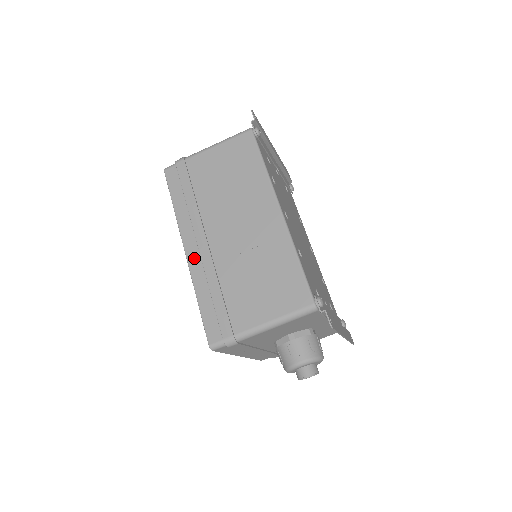
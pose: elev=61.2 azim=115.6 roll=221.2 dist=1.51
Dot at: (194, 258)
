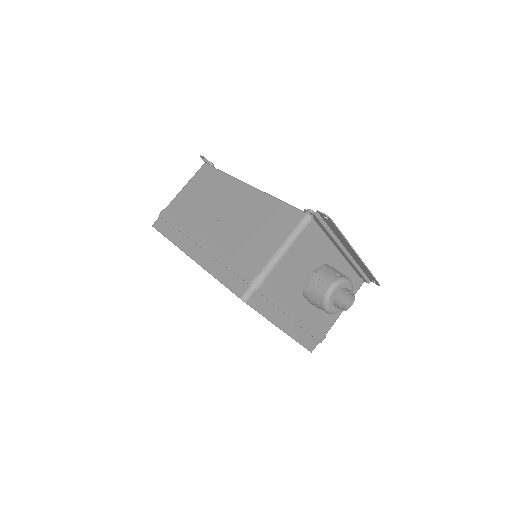
Dot at: (199, 255)
